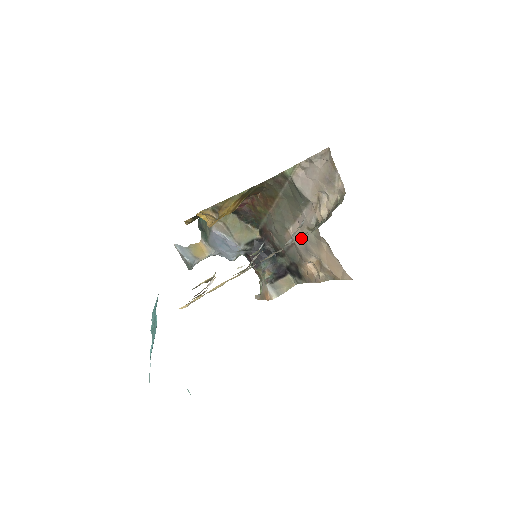
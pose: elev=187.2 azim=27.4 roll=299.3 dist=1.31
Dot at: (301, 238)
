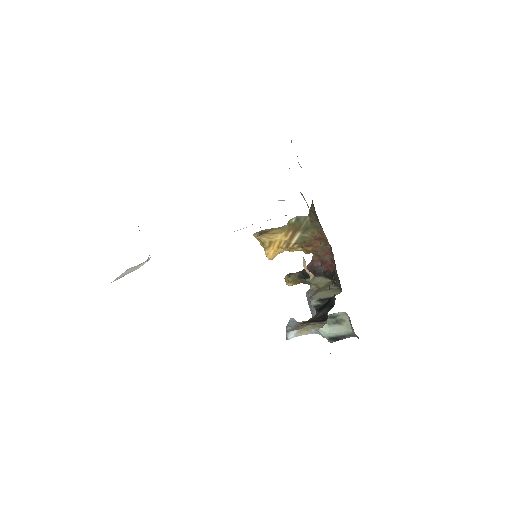
Dot at: occluded
